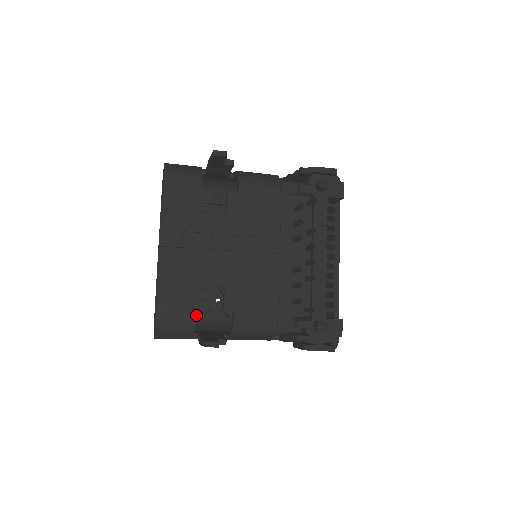
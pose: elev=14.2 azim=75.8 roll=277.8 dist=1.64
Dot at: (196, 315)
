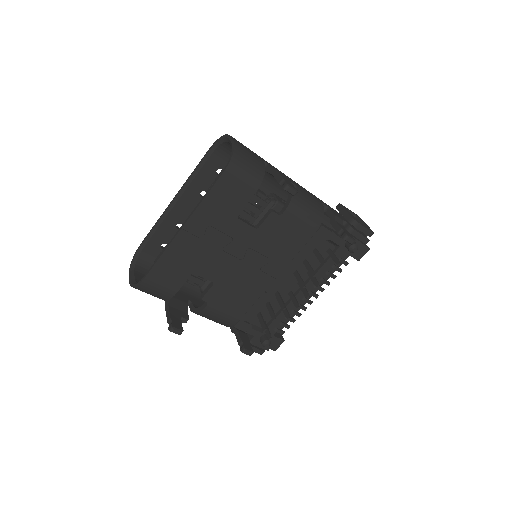
Dot at: occluded
